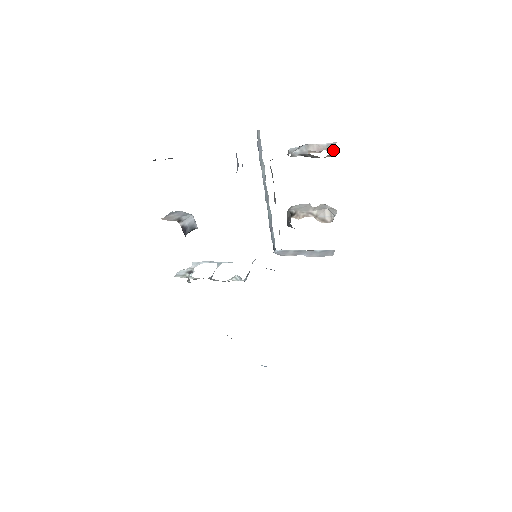
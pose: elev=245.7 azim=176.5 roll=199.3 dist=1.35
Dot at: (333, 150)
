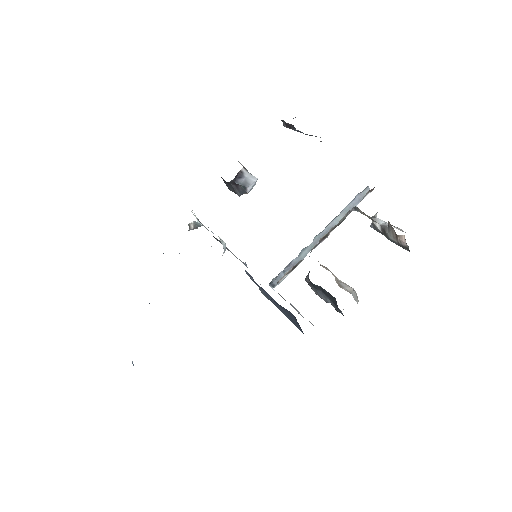
Dot at: occluded
